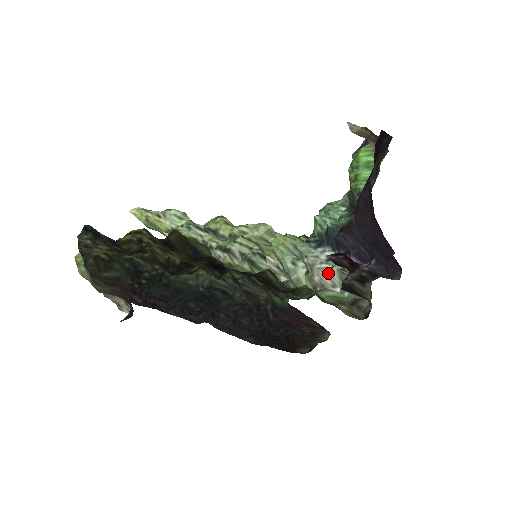
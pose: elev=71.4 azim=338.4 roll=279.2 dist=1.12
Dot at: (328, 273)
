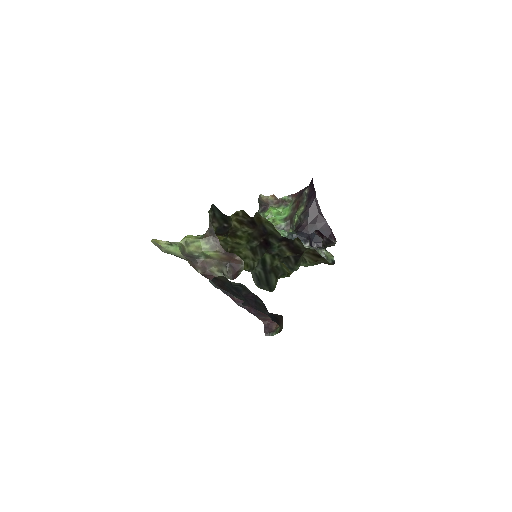
Dot at: occluded
